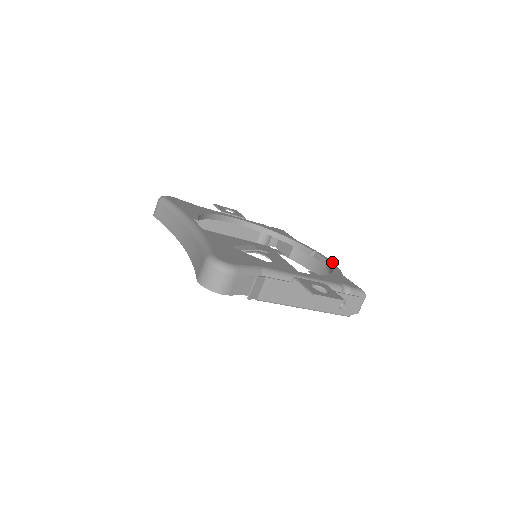
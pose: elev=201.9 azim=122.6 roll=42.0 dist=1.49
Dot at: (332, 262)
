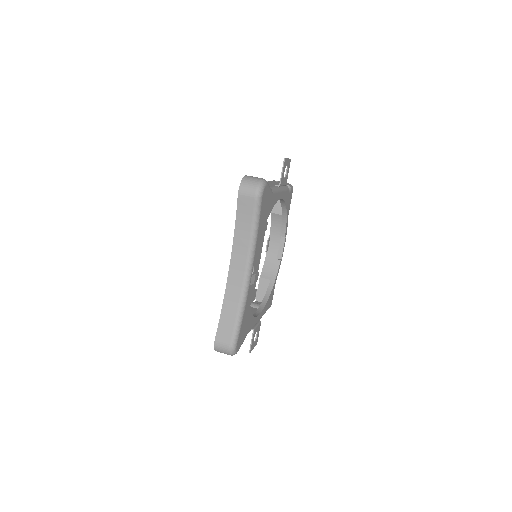
Dot at: occluded
